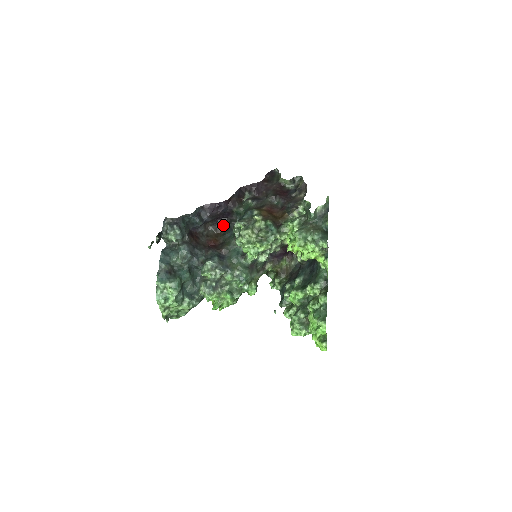
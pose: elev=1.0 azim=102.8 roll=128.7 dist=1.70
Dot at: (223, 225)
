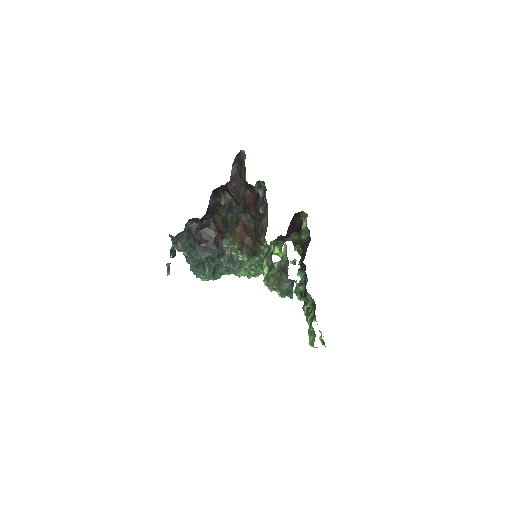
Dot at: occluded
